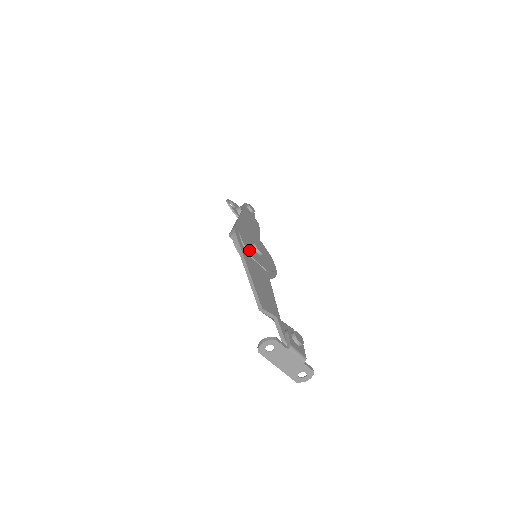
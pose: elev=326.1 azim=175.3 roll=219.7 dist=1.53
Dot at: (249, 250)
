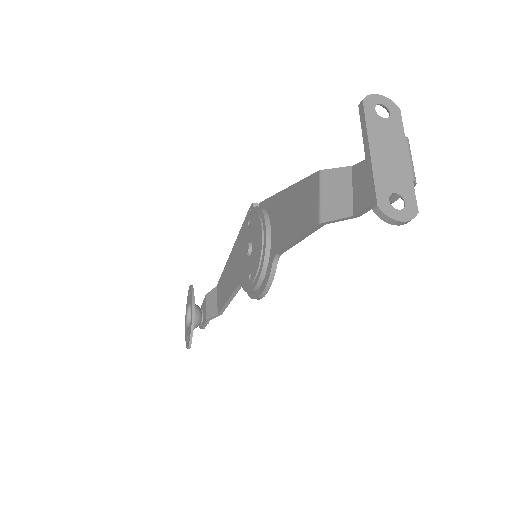
Dot at: occluded
